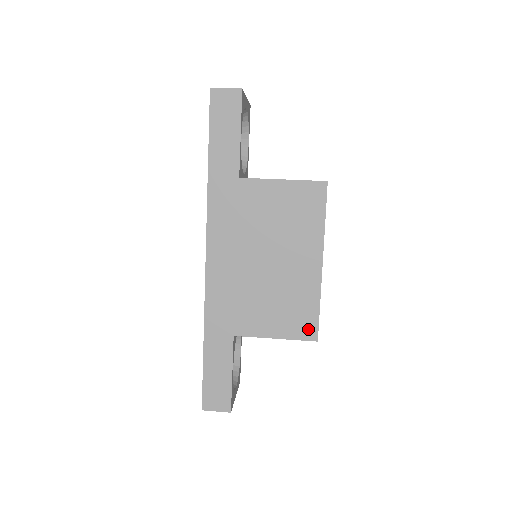
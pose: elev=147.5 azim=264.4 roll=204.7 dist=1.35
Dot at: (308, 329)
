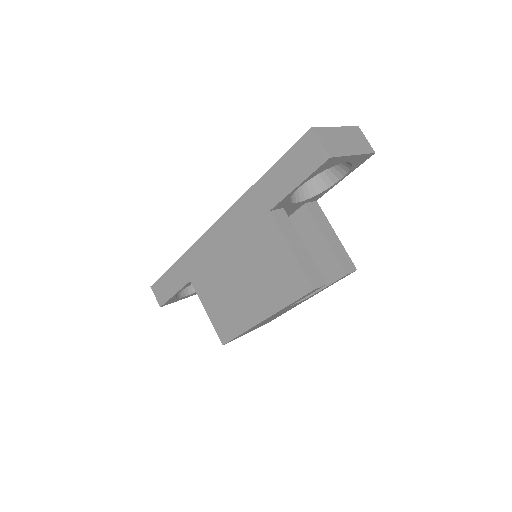
Dot at: (224, 334)
